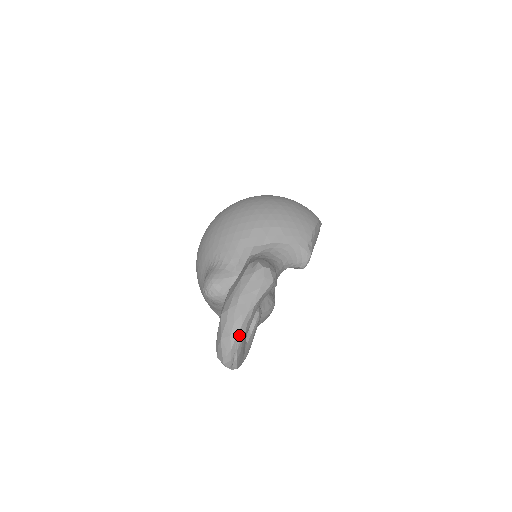
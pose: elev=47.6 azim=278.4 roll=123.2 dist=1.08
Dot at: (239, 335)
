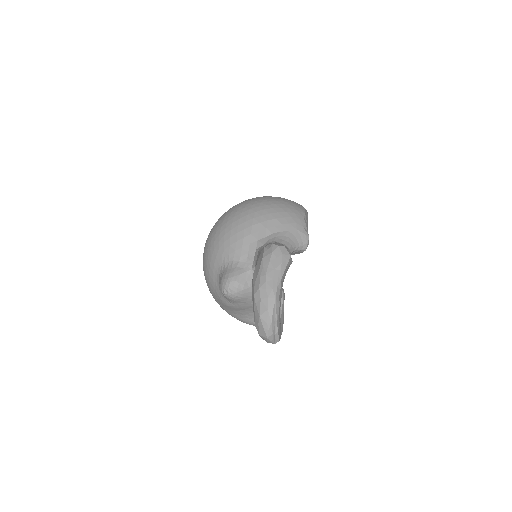
Dot at: (275, 307)
